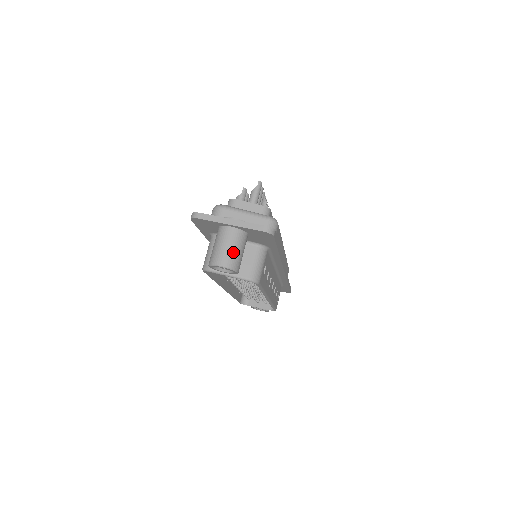
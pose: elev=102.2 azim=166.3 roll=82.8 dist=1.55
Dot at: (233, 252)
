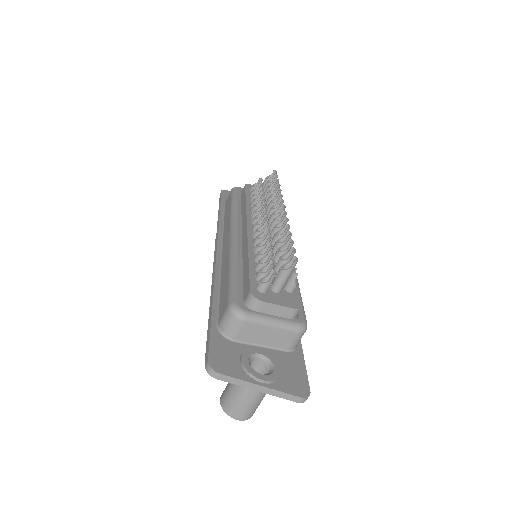
Dot at: (254, 407)
